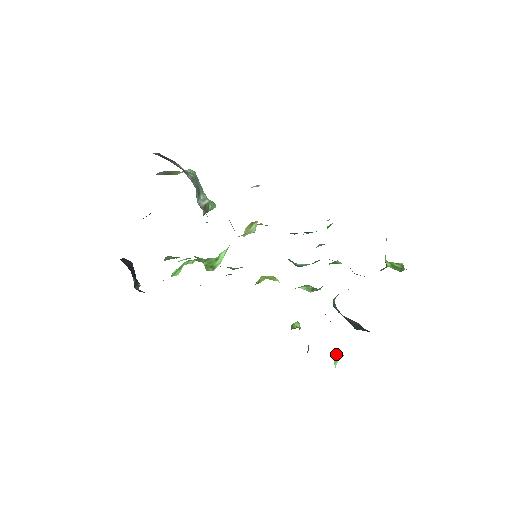
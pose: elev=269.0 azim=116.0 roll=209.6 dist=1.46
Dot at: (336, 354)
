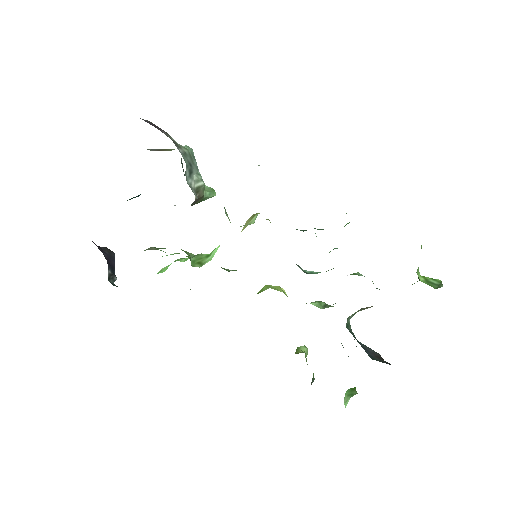
Dot at: (348, 391)
